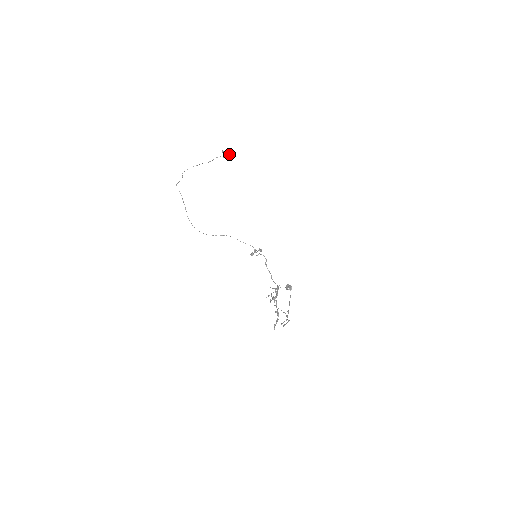
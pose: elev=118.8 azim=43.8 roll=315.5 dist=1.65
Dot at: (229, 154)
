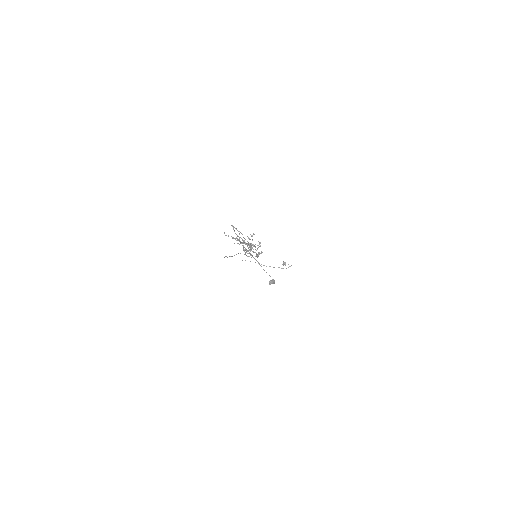
Dot at: (288, 264)
